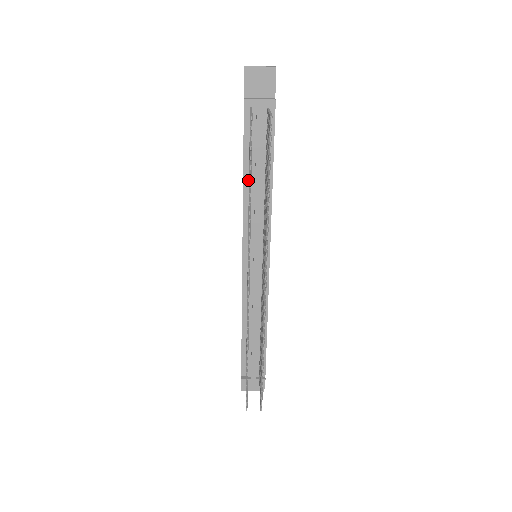
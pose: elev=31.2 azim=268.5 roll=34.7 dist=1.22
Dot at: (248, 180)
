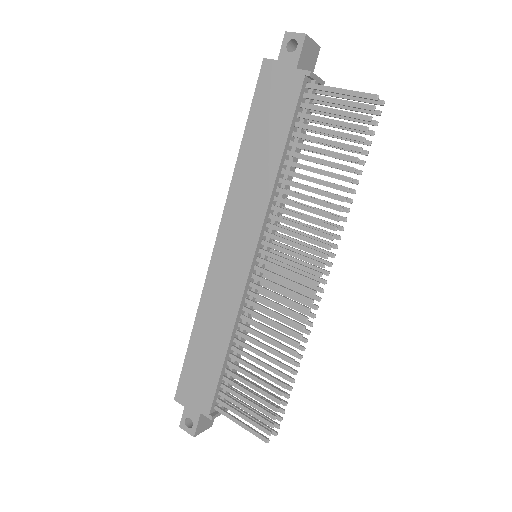
Dot at: (283, 164)
